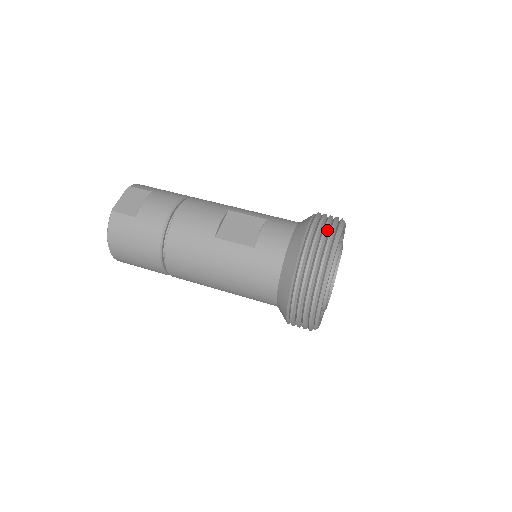
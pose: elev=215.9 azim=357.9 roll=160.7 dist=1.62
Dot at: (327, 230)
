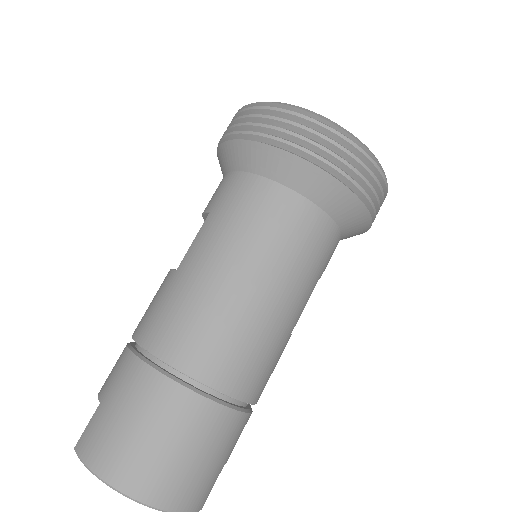
Dot at: occluded
